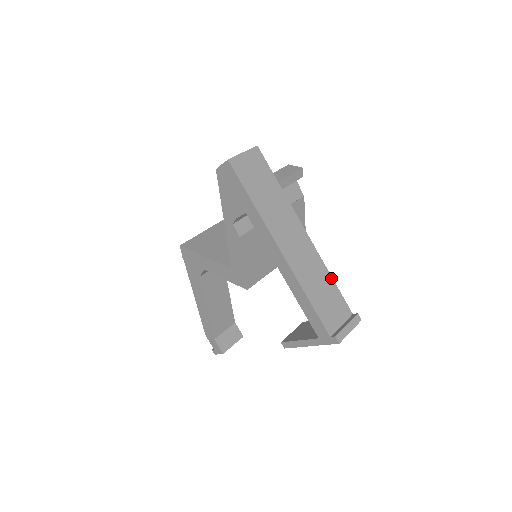
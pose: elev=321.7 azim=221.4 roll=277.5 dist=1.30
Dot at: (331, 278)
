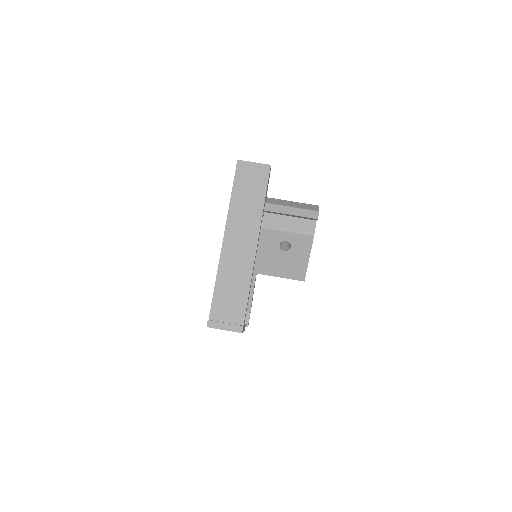
Dot at: (249, 288)
